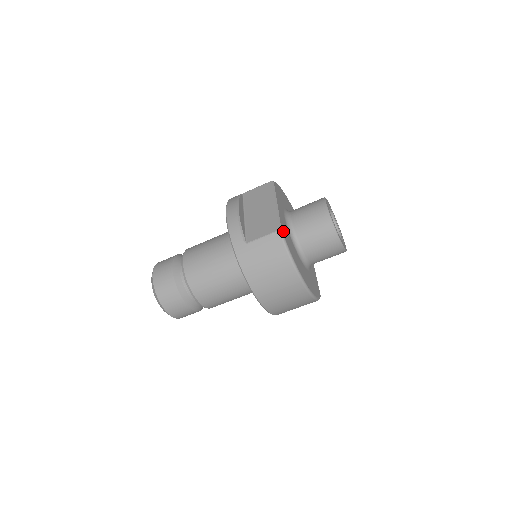
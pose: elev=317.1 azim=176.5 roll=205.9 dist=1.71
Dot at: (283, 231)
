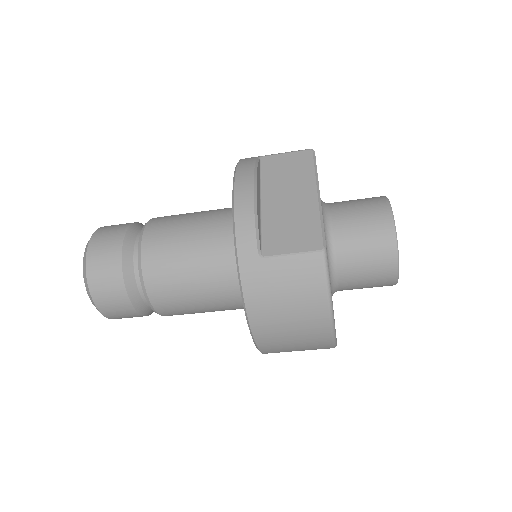
Dot at: (326, 250)
